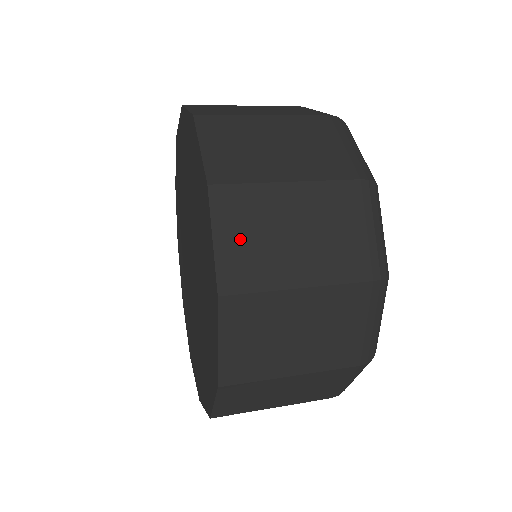
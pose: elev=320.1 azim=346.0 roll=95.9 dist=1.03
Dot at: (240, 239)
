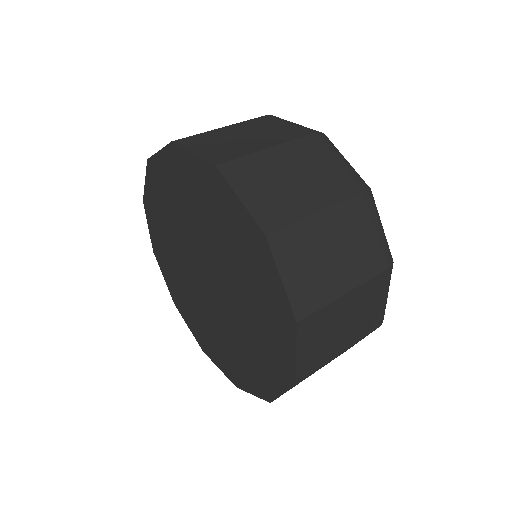
Dot at: (299, 272)
